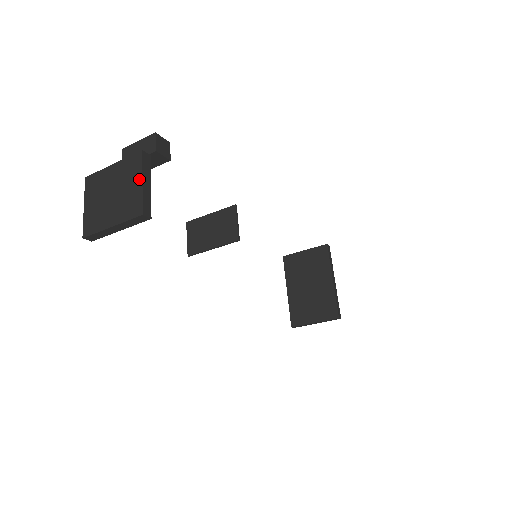
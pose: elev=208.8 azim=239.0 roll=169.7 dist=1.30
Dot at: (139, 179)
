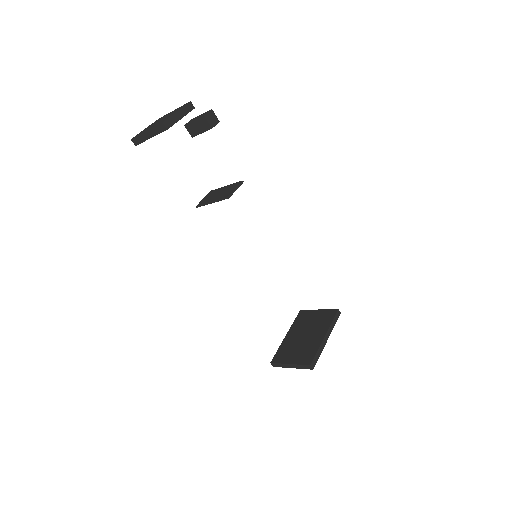
Dot at: (177, 111)
